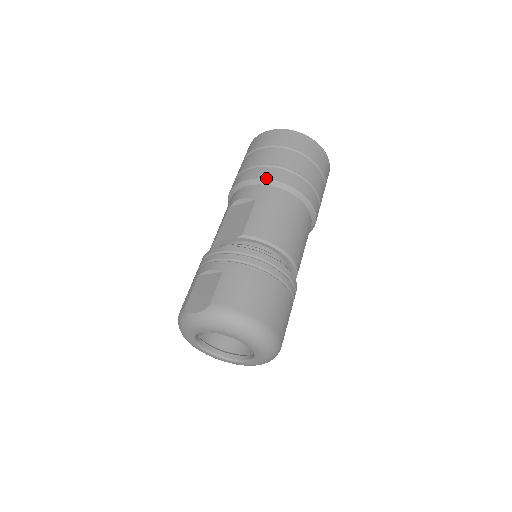
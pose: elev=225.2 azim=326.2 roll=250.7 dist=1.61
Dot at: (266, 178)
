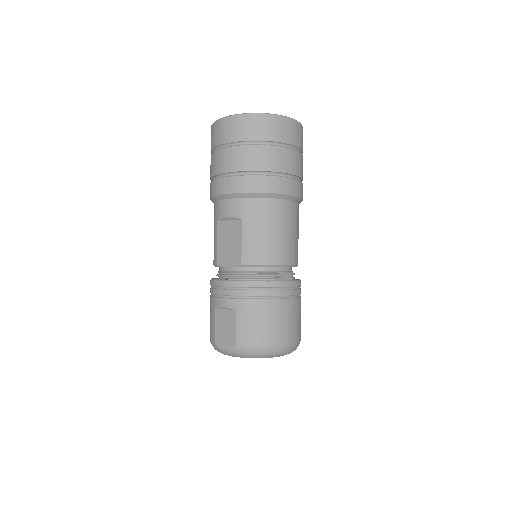
Dot at: (245, 192)
